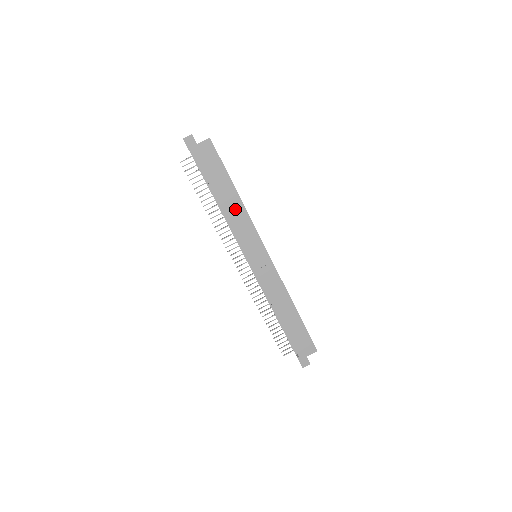
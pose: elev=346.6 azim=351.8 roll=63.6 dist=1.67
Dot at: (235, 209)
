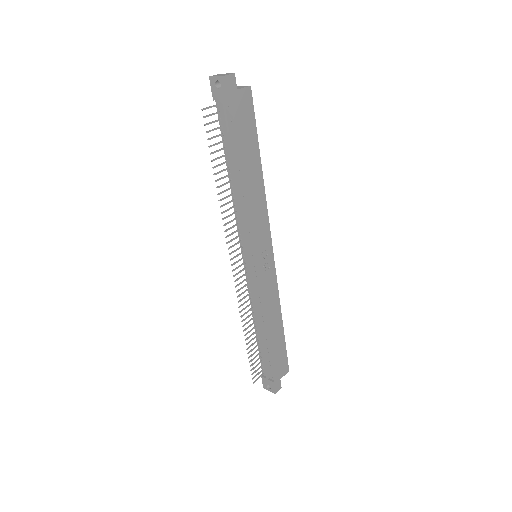
Dot at: (256, 191)
